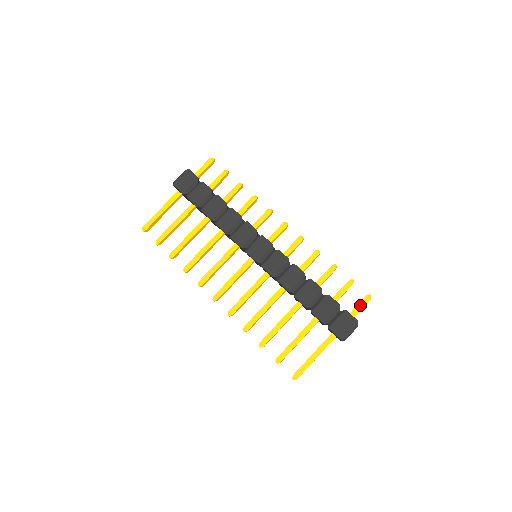
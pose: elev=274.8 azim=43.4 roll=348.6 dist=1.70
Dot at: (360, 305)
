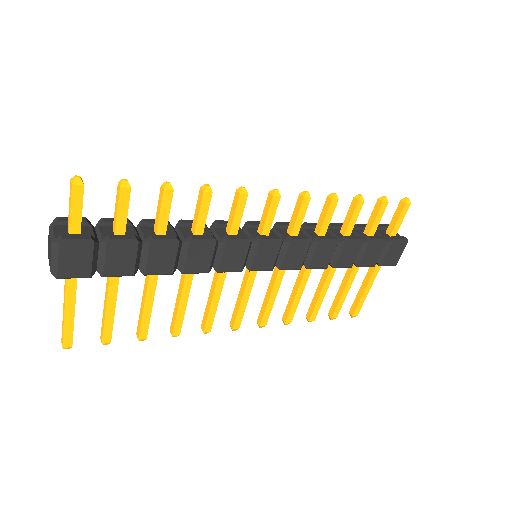
Dot at: (401, 218)
